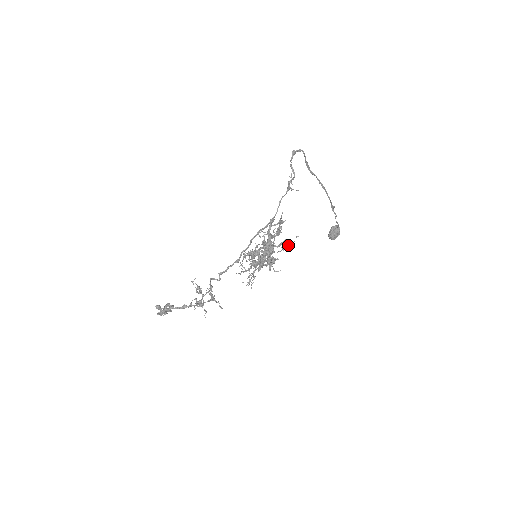
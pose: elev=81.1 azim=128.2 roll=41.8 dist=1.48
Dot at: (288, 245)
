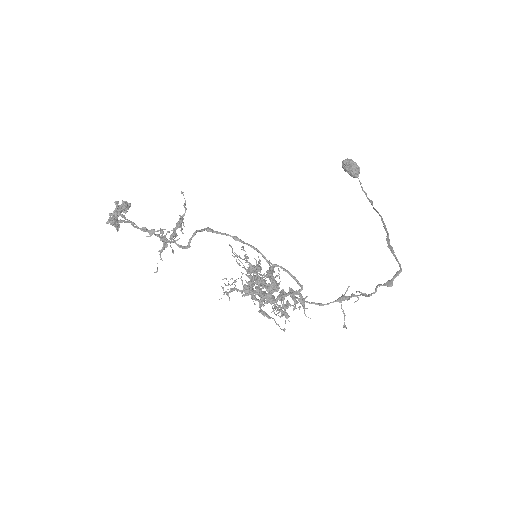
Dot at: occluded
